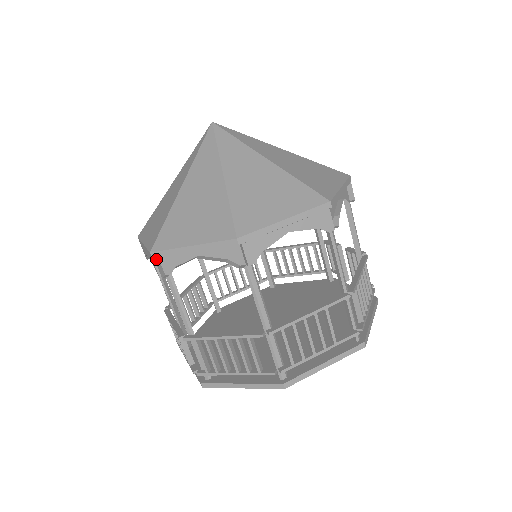
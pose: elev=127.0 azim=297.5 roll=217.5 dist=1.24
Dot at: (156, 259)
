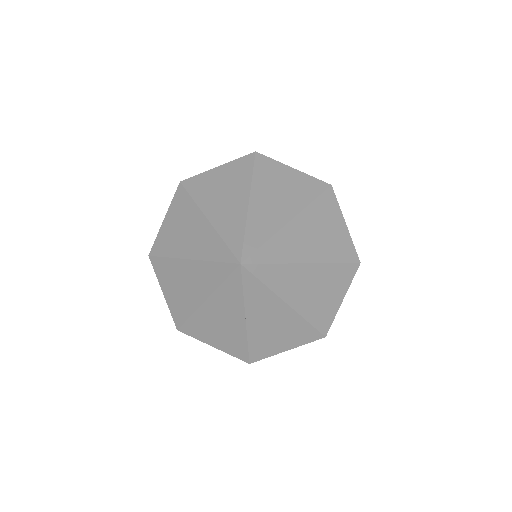
Dot at: occluded
